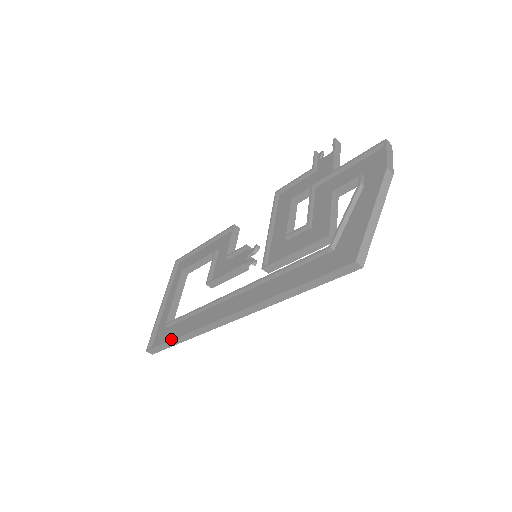
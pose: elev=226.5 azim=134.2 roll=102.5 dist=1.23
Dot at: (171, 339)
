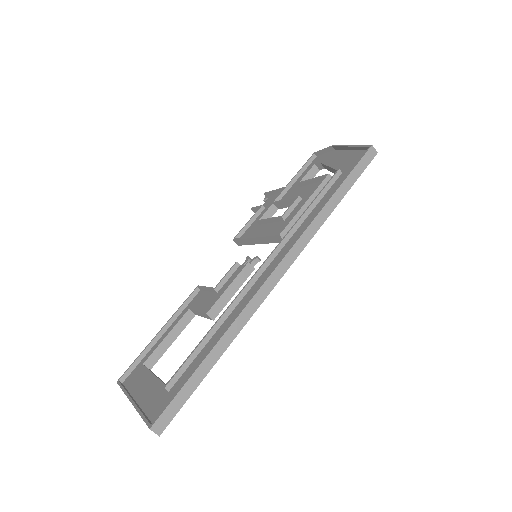
Dot at: (198, 365)
